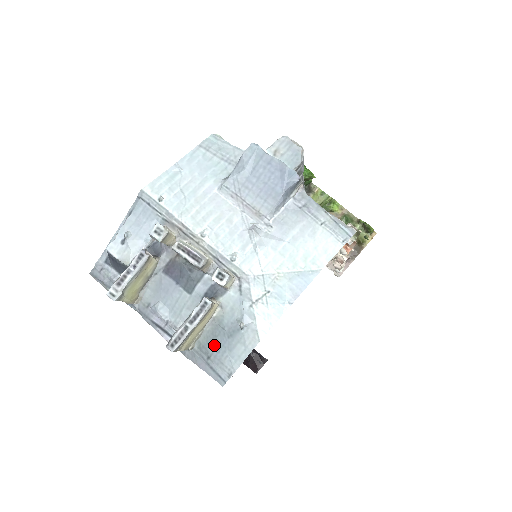
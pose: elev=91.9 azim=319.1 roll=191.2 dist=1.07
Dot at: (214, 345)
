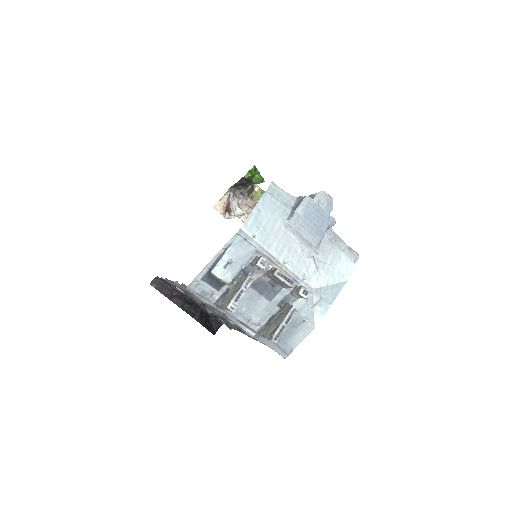
Dot at: (283, 333)
